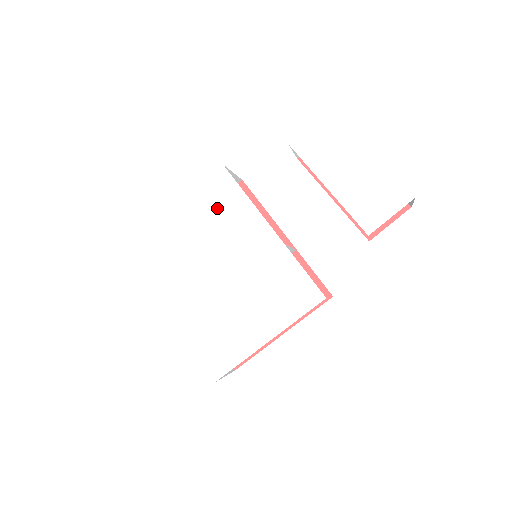
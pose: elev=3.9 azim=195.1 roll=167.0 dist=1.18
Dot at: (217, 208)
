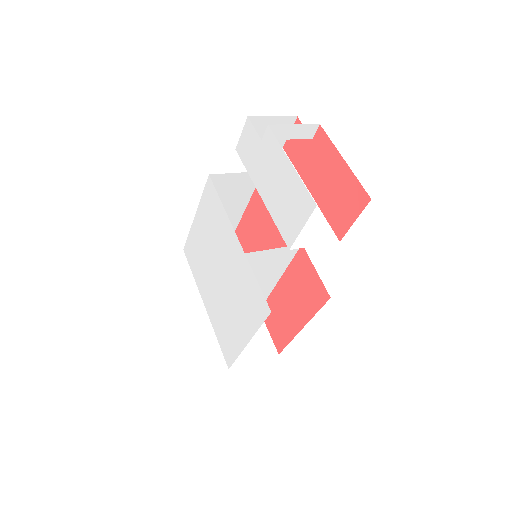
Dot at: (211, 216)
